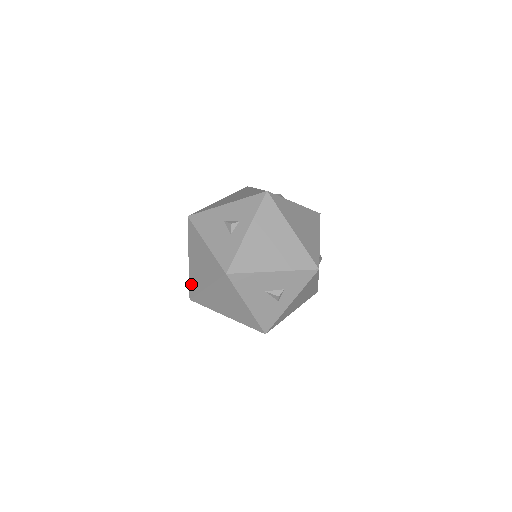
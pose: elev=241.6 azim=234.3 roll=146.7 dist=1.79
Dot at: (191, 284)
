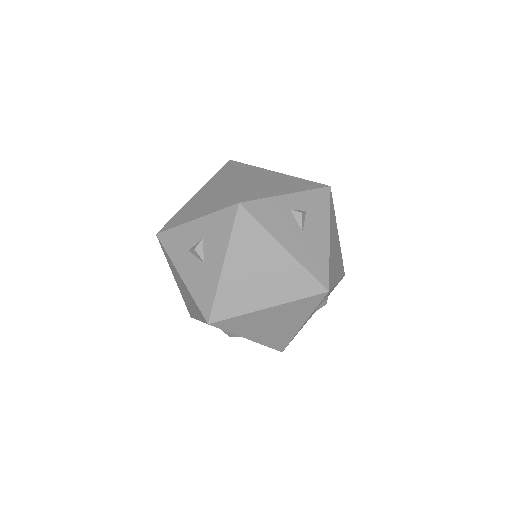
Dot at: occluded
